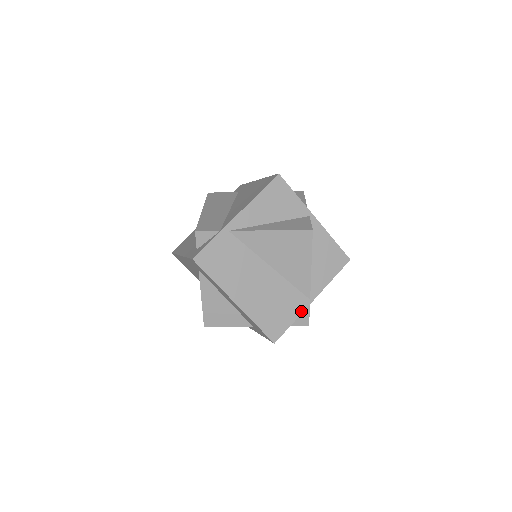
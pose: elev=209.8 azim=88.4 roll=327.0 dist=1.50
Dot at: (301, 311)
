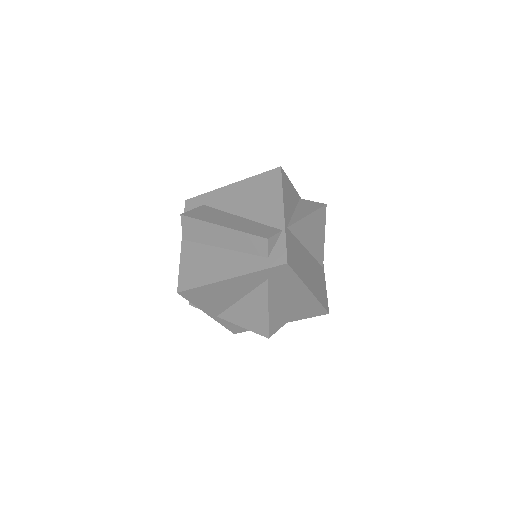
Dot at: occluded
